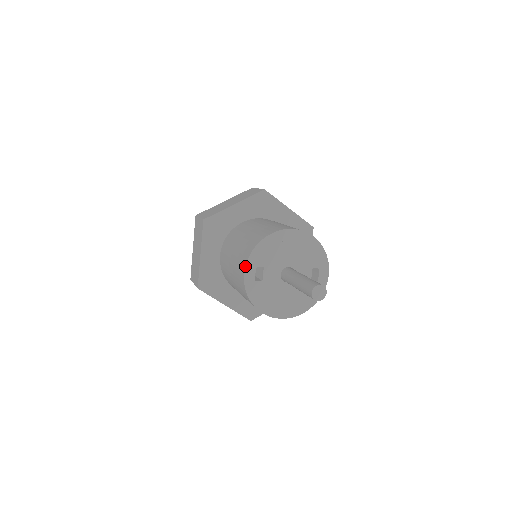
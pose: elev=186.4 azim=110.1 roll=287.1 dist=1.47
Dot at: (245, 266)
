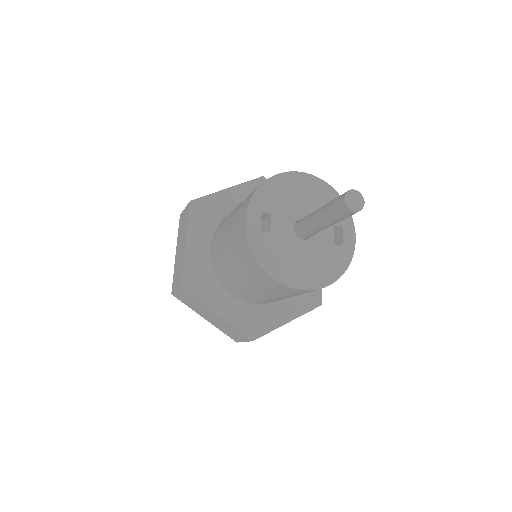
Dot at: (246, 209)
